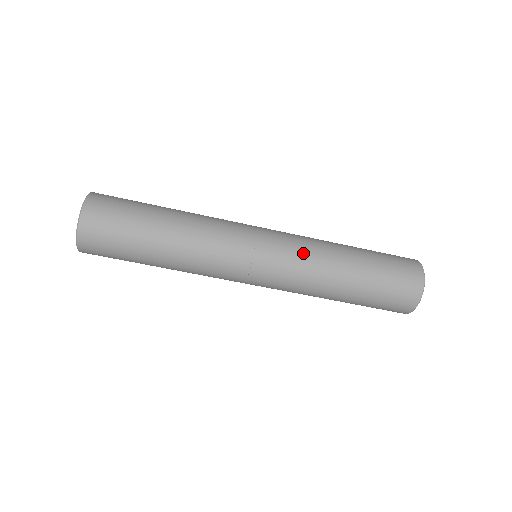
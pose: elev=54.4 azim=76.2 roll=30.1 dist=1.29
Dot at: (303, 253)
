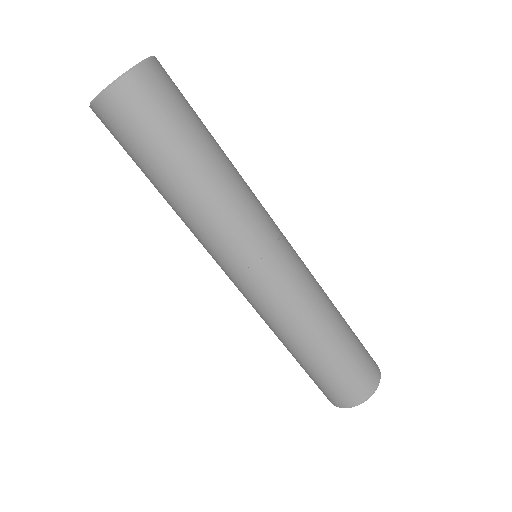
Dot at: (311, 275)
